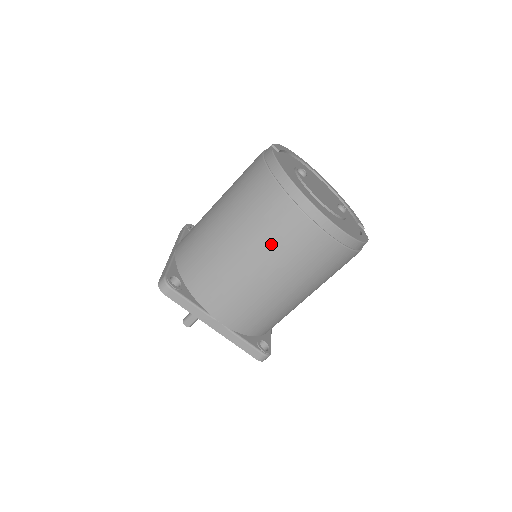
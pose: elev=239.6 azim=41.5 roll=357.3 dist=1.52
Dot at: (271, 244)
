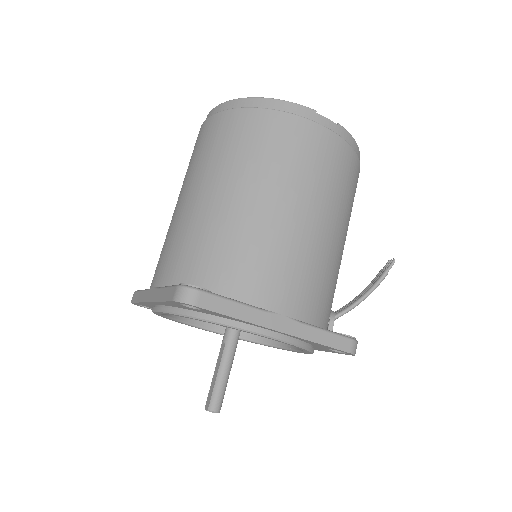
Dot at: occluded
